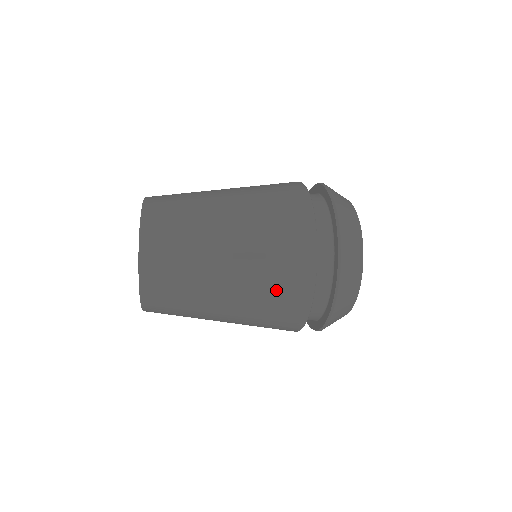
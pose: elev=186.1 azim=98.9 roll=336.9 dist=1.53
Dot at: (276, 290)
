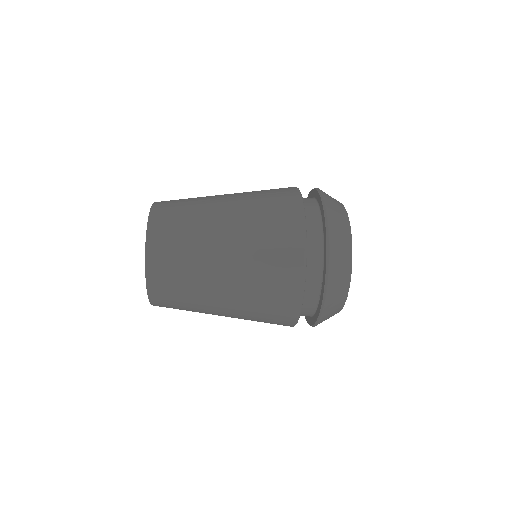
Dot at: (270, 237)
